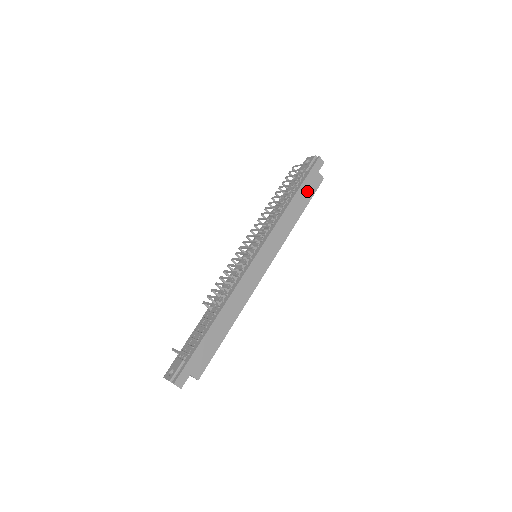
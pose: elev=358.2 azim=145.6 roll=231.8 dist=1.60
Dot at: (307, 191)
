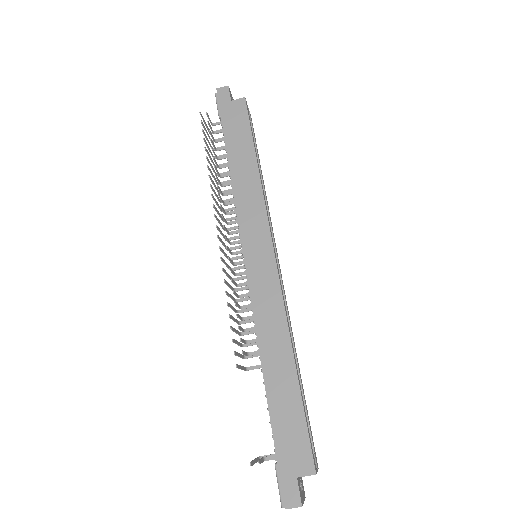
Dot at: (238, 132)
